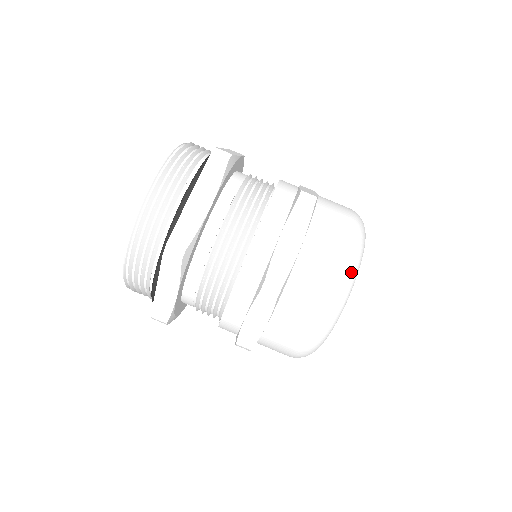
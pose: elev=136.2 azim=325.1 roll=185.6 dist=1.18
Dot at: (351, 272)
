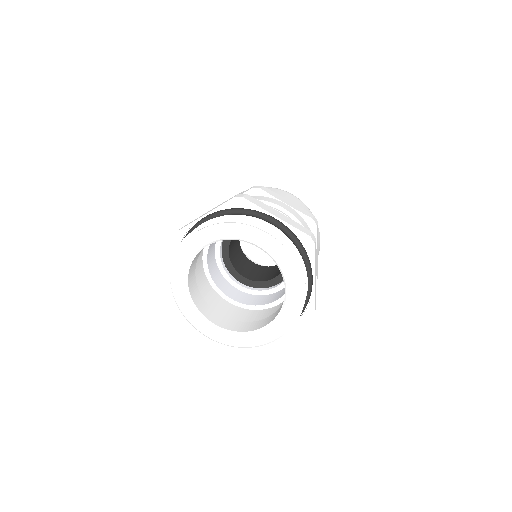
Dot at: occluded
